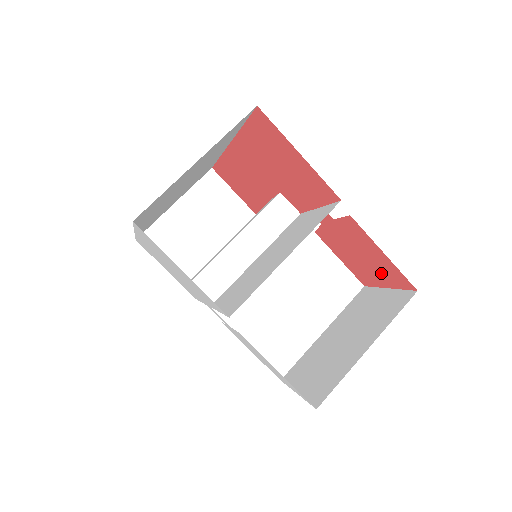
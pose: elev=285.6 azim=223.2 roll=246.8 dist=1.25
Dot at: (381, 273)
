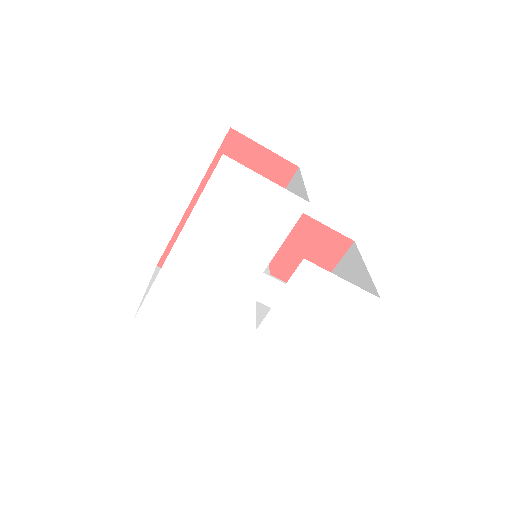
Dot at: (325, 255)
